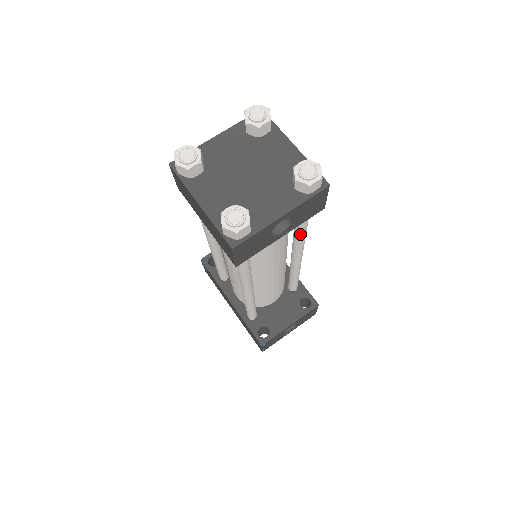
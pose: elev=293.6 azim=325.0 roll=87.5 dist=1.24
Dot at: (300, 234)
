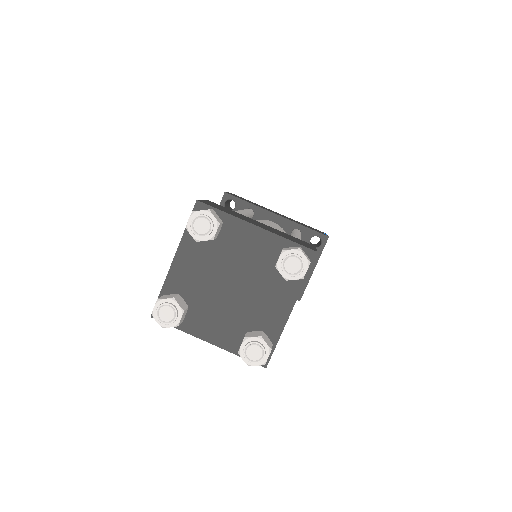
Dot at: occluded
